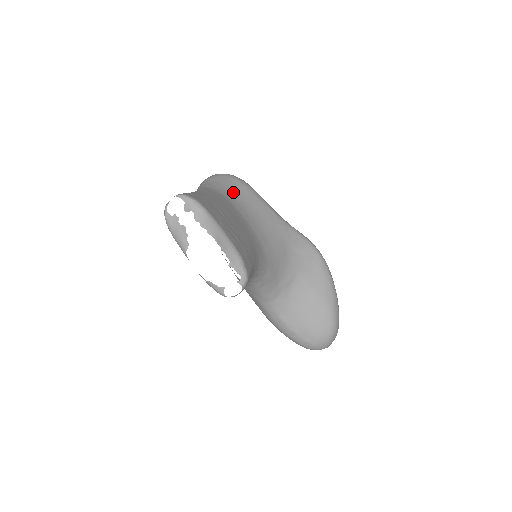
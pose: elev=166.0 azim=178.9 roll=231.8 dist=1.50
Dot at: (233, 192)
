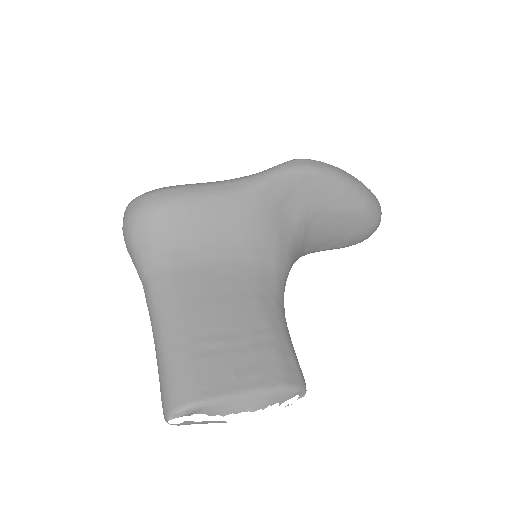
Dot at: (174, 238)
